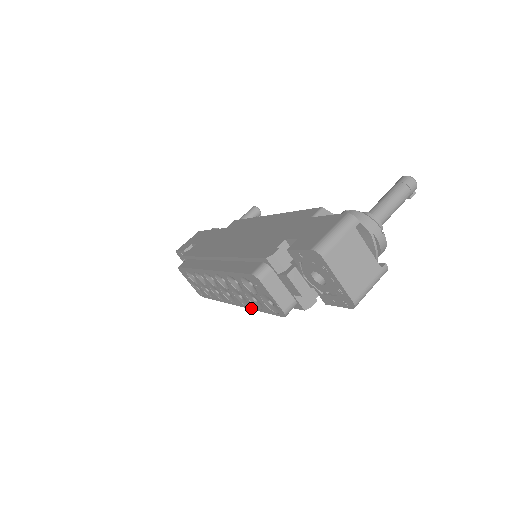
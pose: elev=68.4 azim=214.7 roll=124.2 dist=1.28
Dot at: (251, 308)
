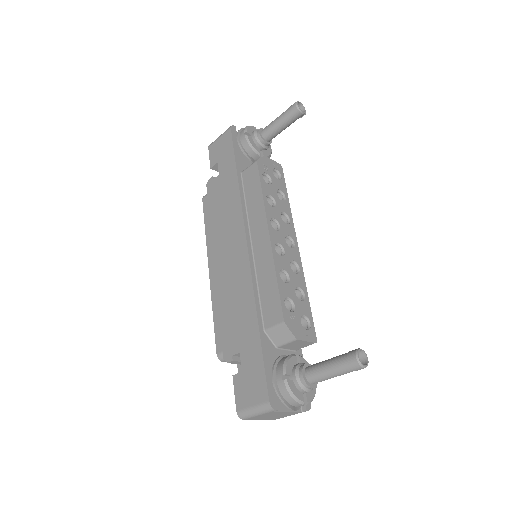
Dot at: occluded
